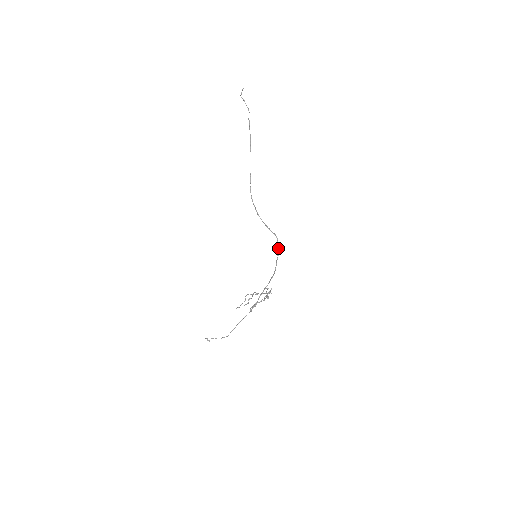
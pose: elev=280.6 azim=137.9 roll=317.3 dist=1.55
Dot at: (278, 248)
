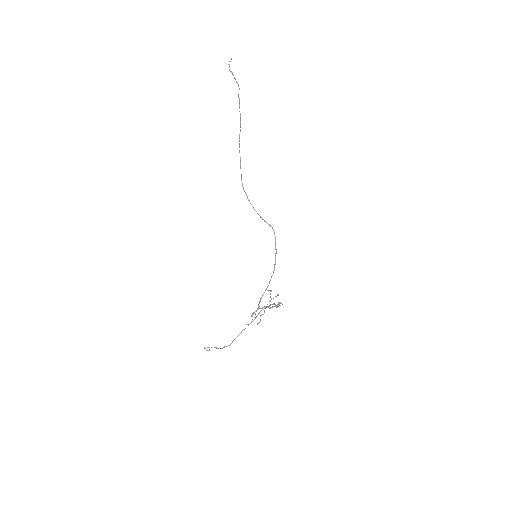
Dot at: occluded
